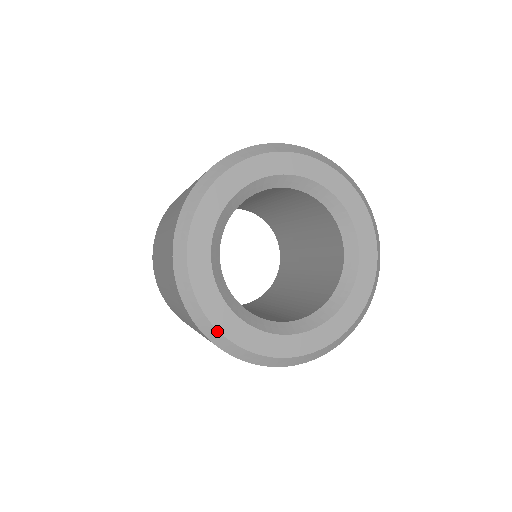
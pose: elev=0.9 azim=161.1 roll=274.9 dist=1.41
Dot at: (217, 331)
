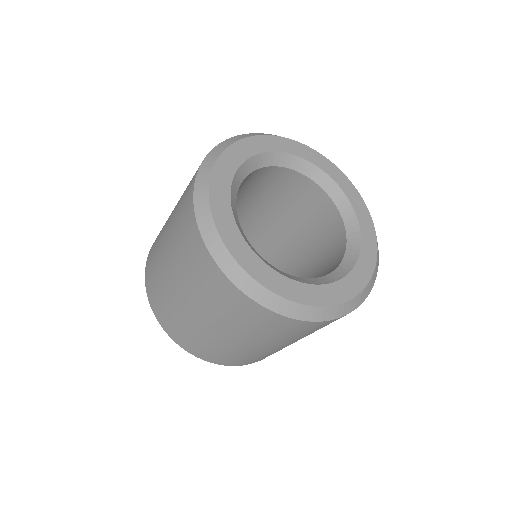
Dot at: (292, 302)
